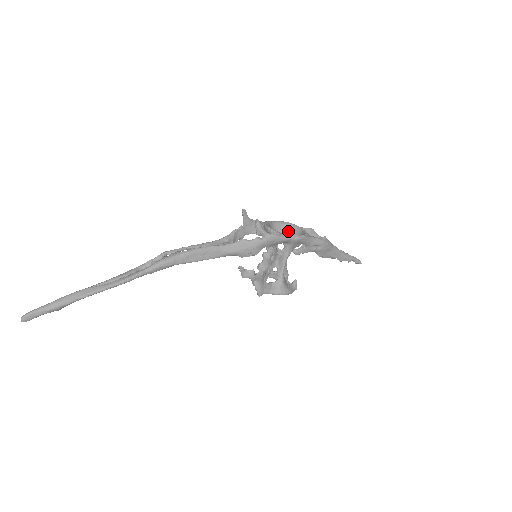
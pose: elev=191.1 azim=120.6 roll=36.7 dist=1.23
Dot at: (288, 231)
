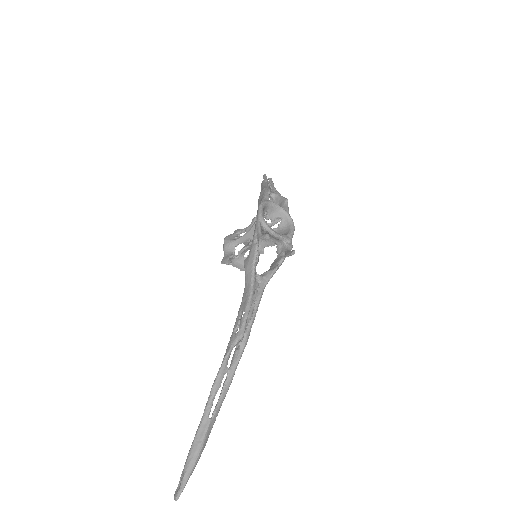
Dot at: (265, 211)
